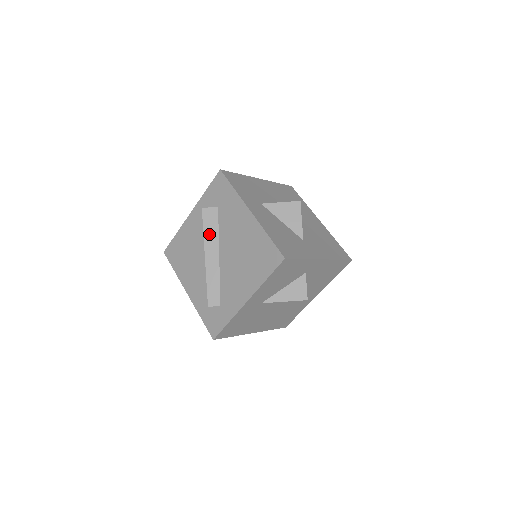
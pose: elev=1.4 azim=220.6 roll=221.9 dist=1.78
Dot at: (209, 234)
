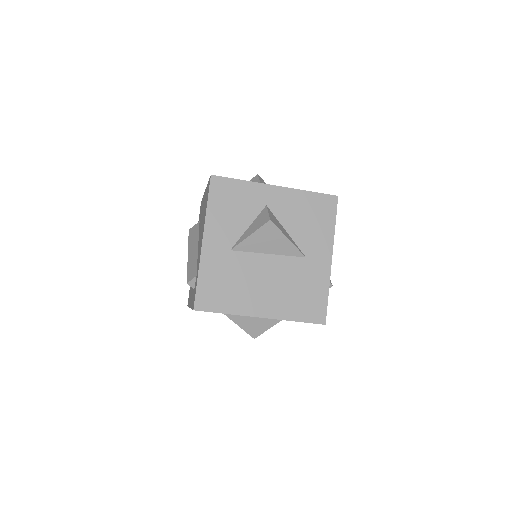
Dot at: (192, 239)
